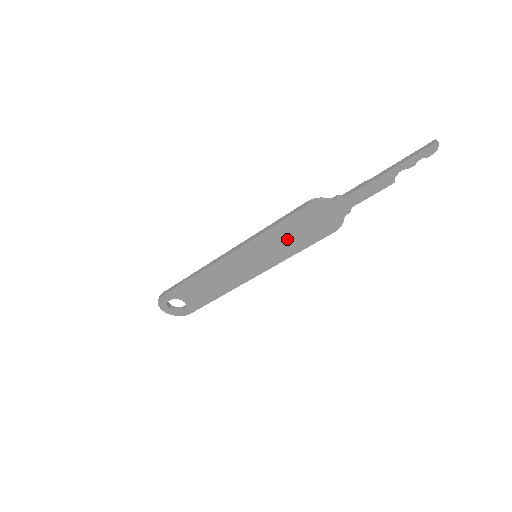
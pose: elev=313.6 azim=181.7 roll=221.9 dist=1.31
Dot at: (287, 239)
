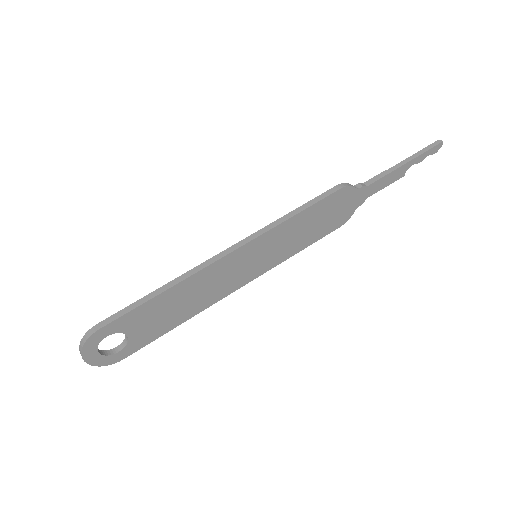
Dot at: (300, 232)
